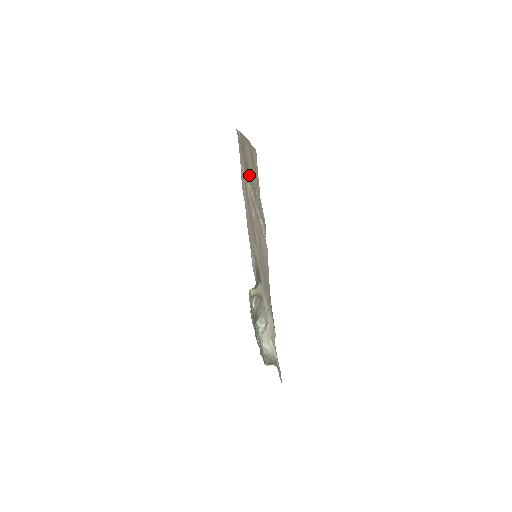
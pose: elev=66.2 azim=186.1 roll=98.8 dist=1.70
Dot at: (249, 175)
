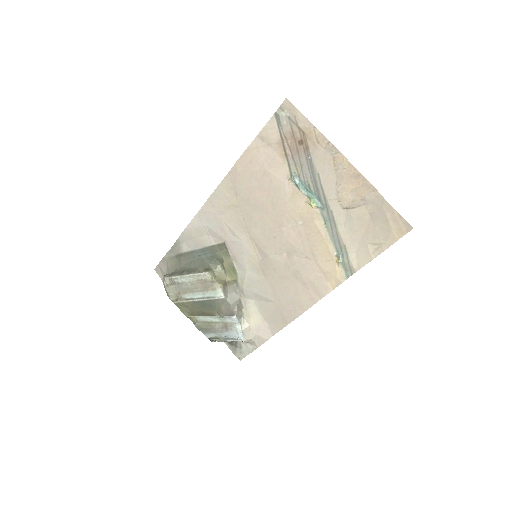
Dot at: (318, 194)
